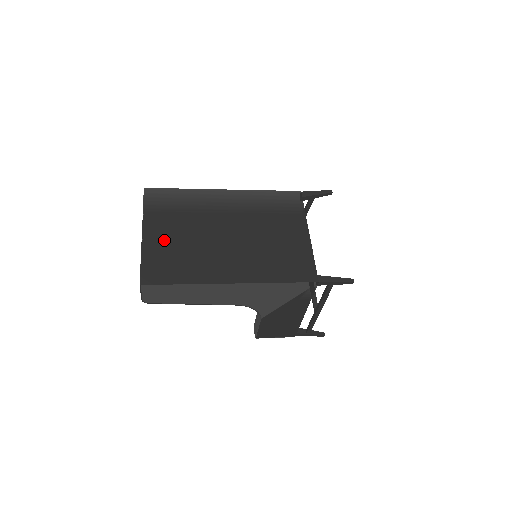
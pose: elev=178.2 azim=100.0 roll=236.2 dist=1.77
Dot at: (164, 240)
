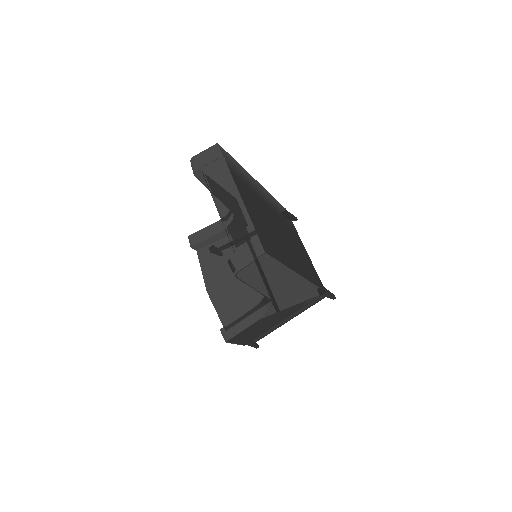
Dot at: (254, 211)
